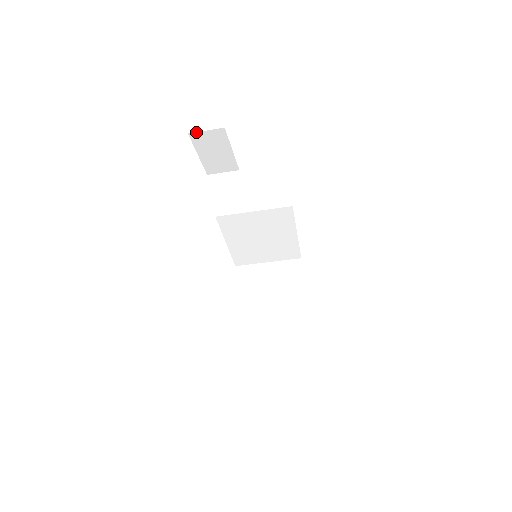
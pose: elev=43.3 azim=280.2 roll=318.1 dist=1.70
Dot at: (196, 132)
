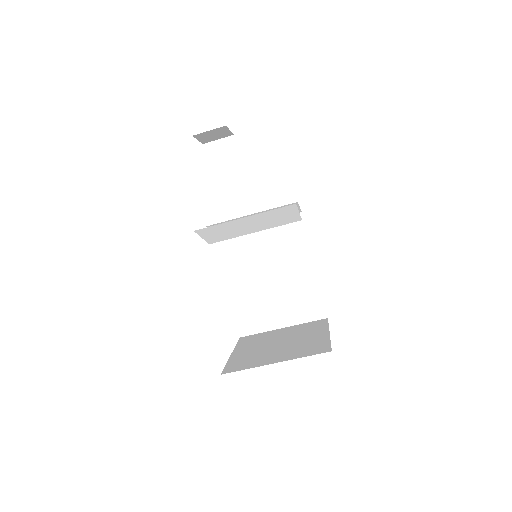
Dot at: (210, 142)
